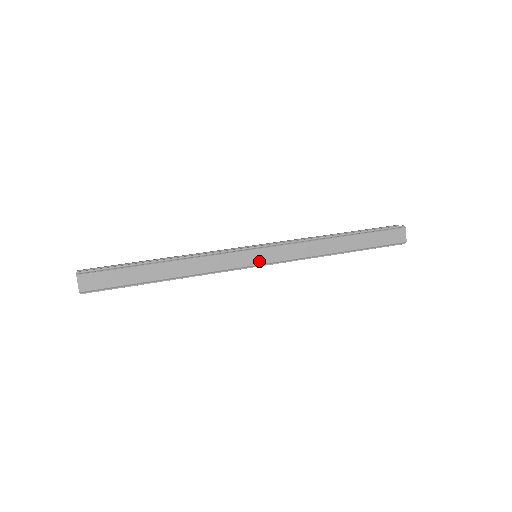
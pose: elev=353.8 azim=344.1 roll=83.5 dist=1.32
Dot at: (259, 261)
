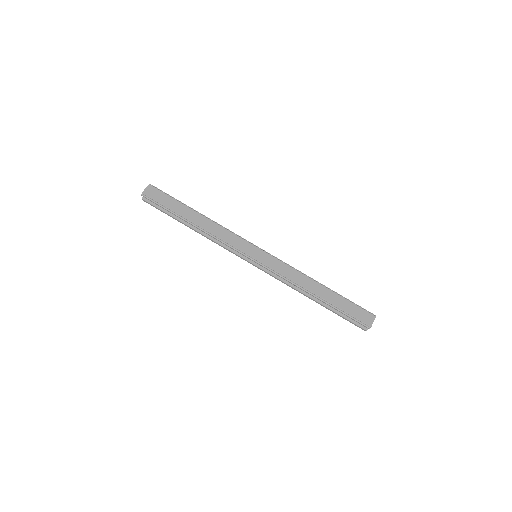
Dot at: (256, 256)
